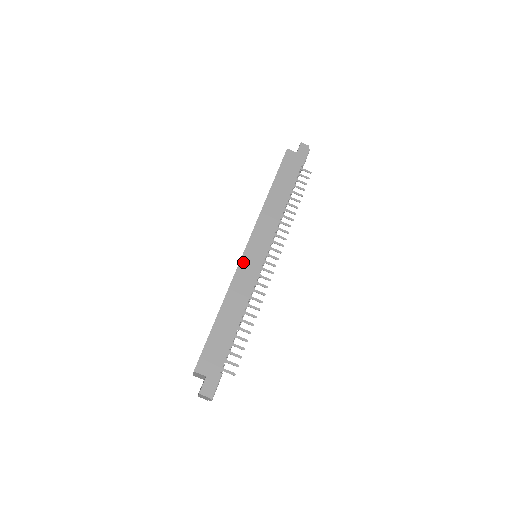
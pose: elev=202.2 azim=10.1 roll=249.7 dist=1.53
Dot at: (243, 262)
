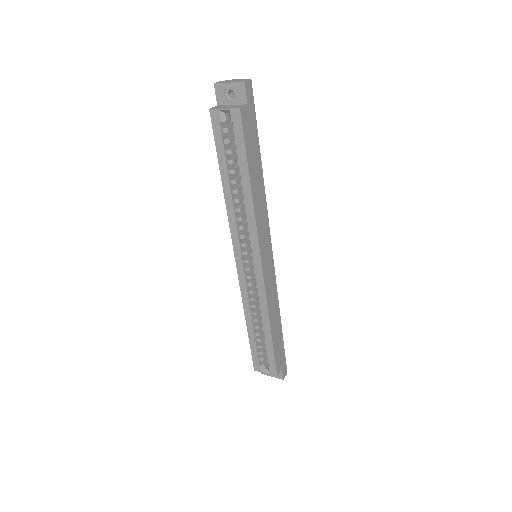
Dot at: (266, 280)
